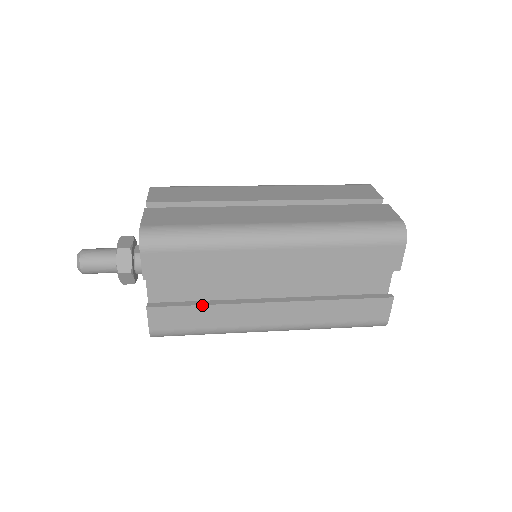
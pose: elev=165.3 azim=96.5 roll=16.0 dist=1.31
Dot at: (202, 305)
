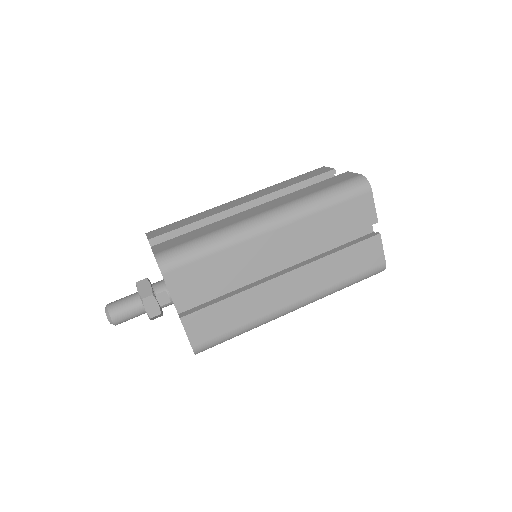
Dot at: occluded
